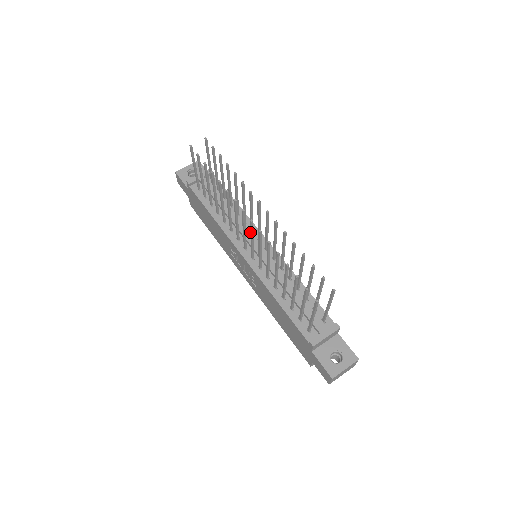
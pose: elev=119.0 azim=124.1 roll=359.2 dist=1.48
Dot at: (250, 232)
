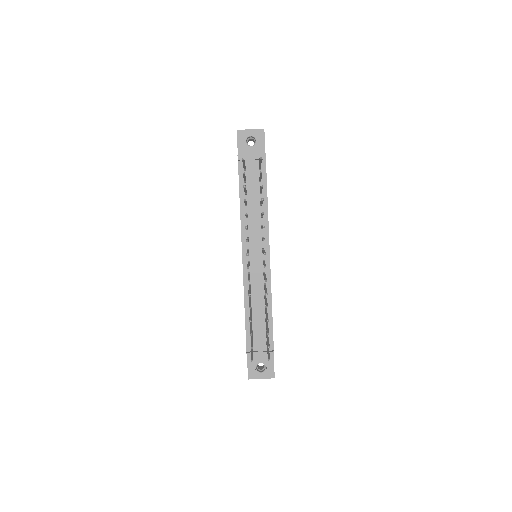
Dot at: (247, 265)
